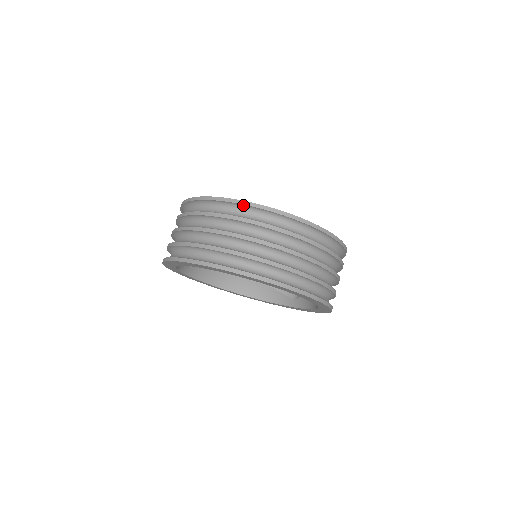
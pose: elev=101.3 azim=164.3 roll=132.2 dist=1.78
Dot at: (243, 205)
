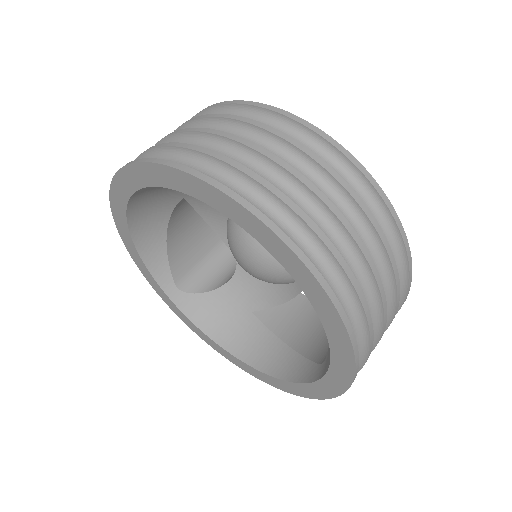
Dot at: (206, 111)
